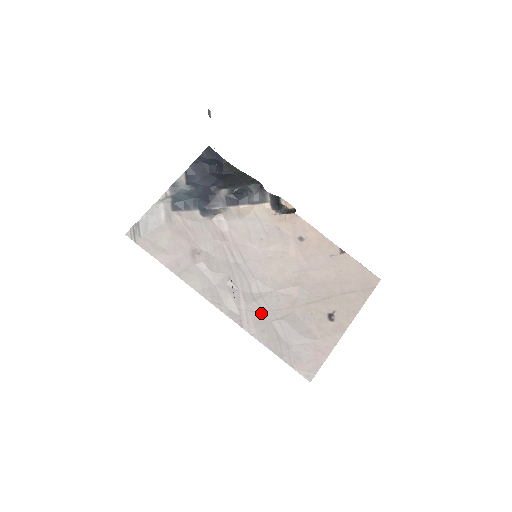
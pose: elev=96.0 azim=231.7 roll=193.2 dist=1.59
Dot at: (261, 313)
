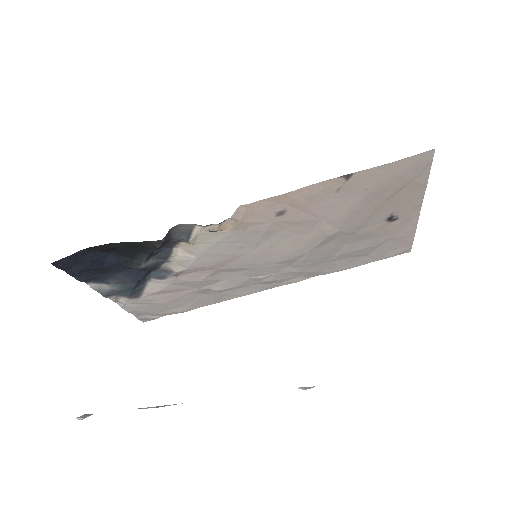
Dot at: (315, 265)
